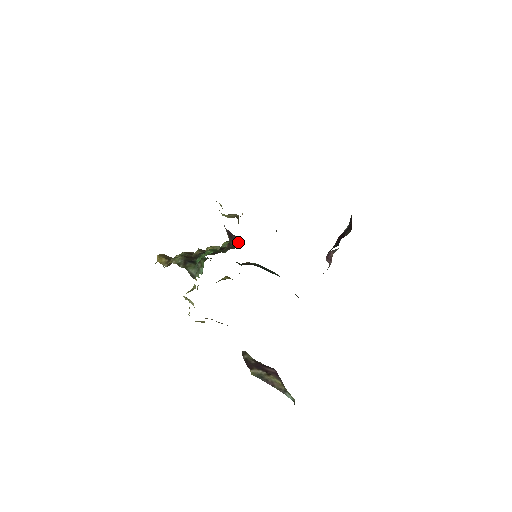
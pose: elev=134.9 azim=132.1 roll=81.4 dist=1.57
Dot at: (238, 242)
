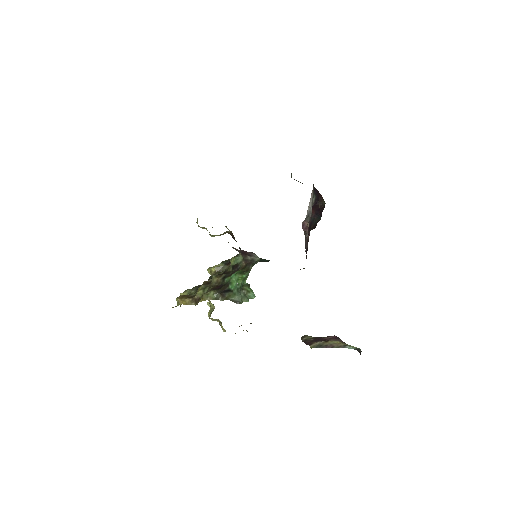
Dot at: (255, 256)
